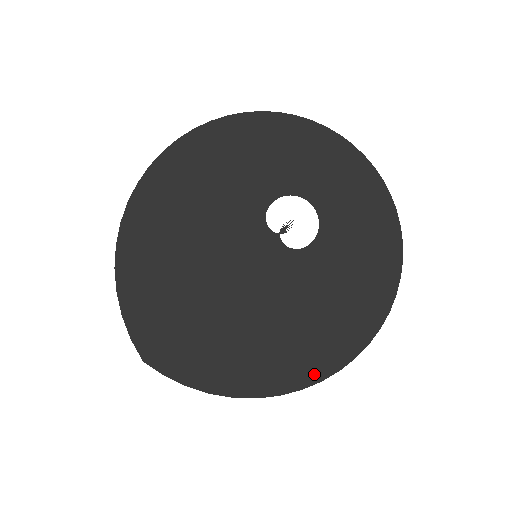
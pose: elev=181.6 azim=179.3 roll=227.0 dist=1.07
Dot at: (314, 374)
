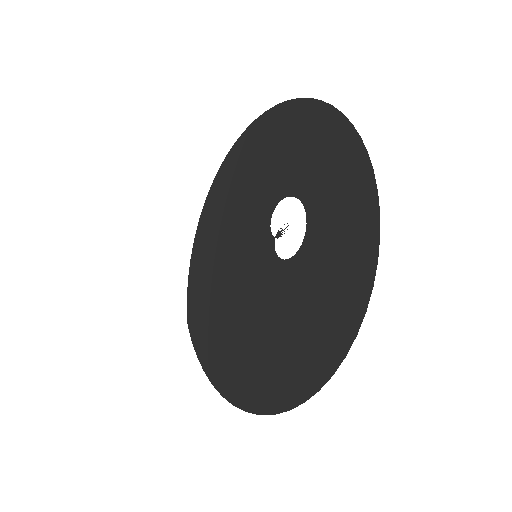
Dot at: (257, 403)
